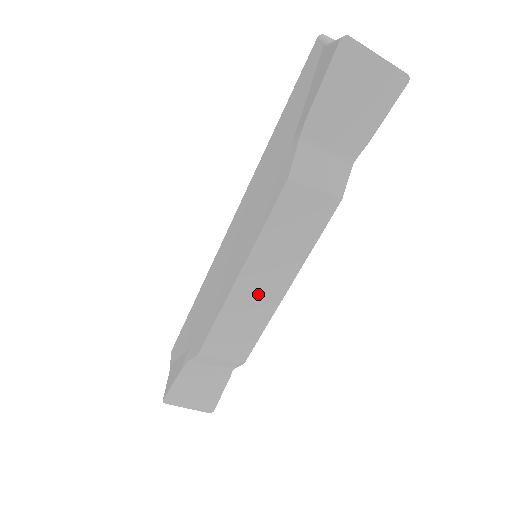
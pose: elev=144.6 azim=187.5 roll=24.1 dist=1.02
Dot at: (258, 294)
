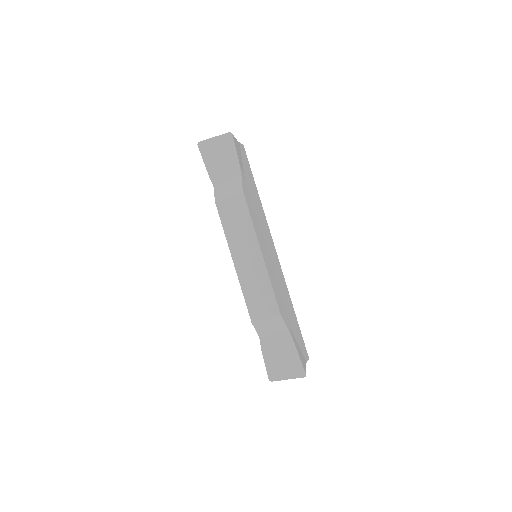
Dot at: (250, 264)
